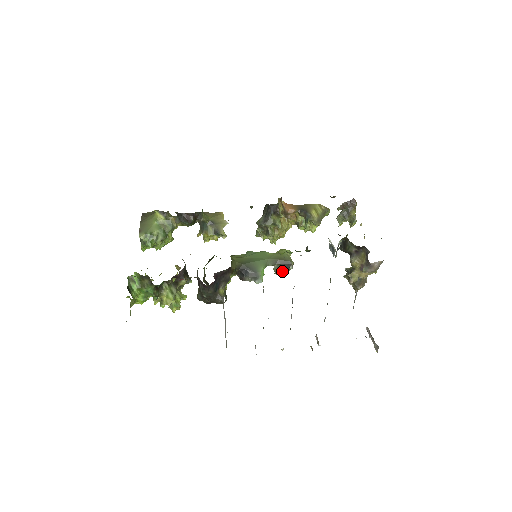
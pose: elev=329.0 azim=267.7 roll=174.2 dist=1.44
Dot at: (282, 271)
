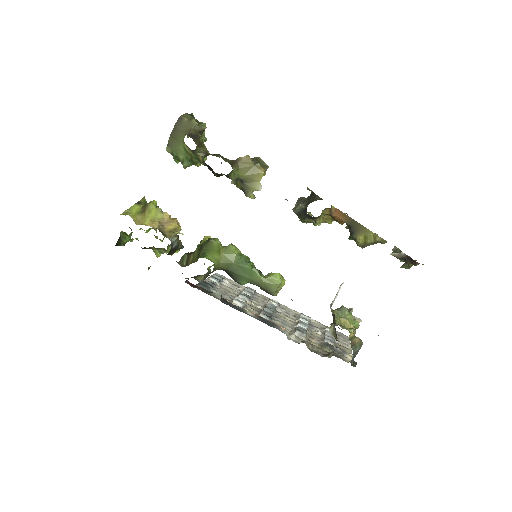
Dot at: occluded
